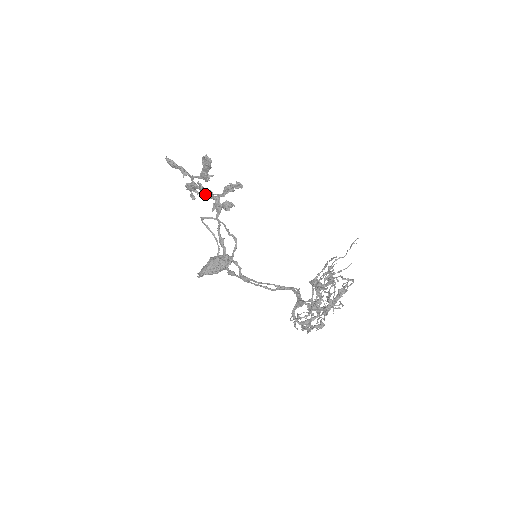
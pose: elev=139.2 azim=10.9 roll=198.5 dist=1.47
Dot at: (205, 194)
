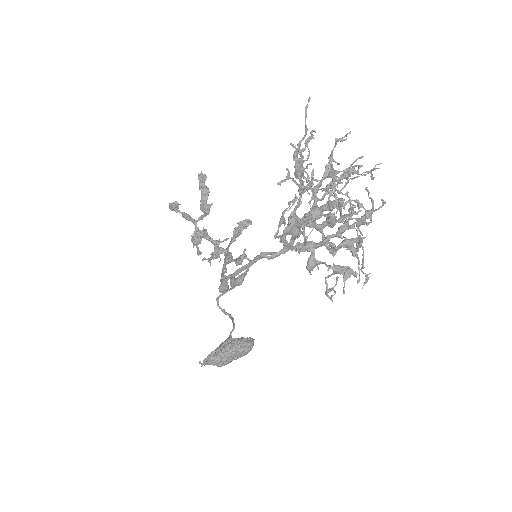
Dot at: (214, 251)
